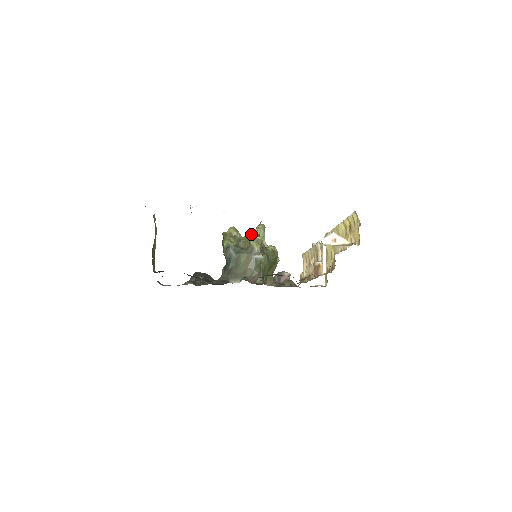
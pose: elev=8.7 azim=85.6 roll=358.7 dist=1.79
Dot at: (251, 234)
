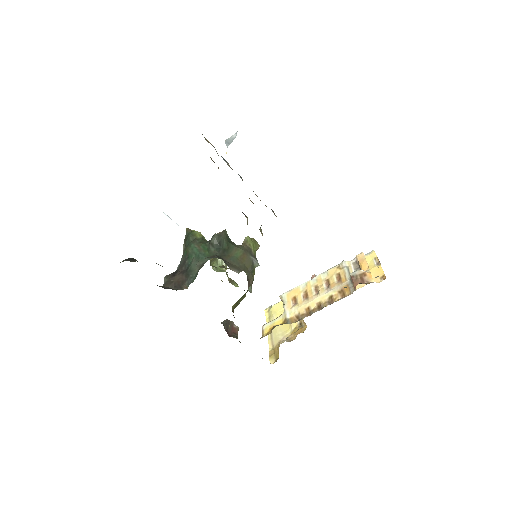
Dot at: occluded
